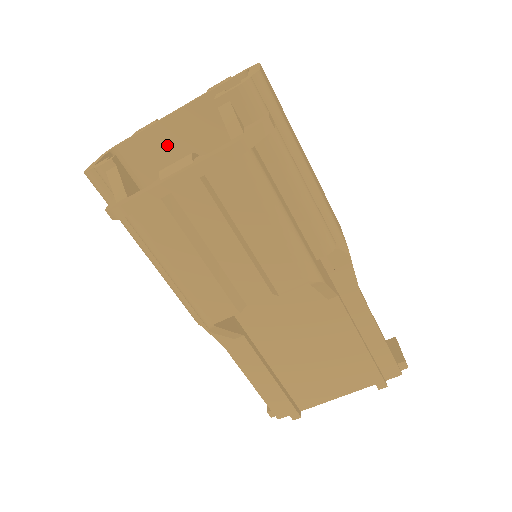
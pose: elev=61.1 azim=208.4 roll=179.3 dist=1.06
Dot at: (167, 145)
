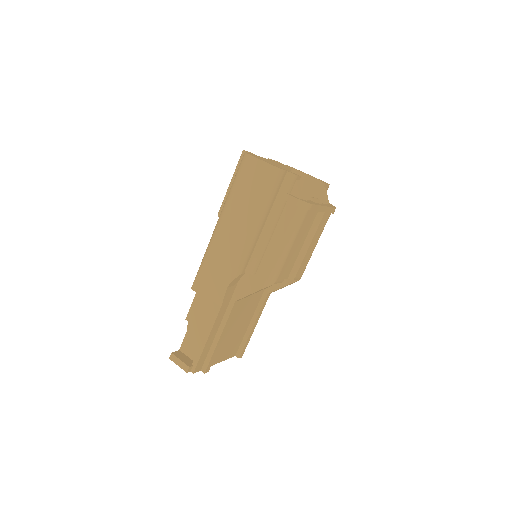
Dot at: occluded
